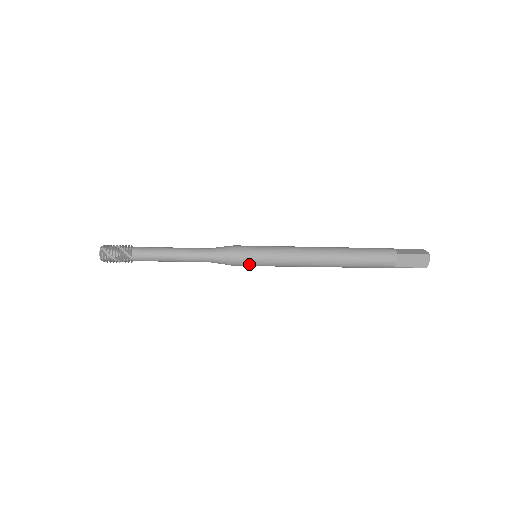
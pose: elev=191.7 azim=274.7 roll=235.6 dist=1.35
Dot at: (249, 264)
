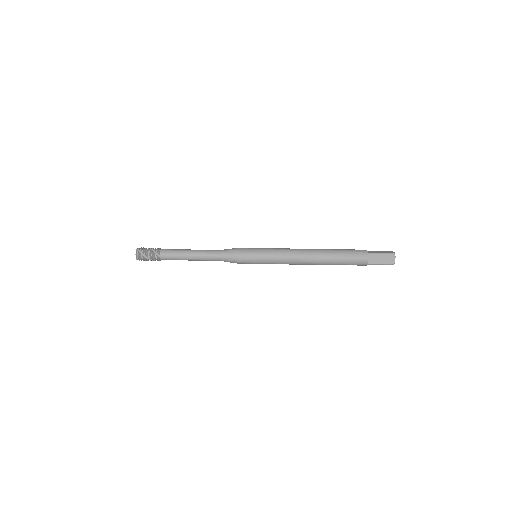
Dot at: (250, 261)
